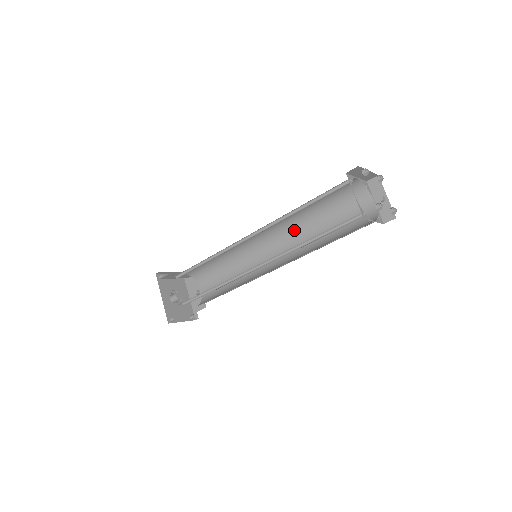
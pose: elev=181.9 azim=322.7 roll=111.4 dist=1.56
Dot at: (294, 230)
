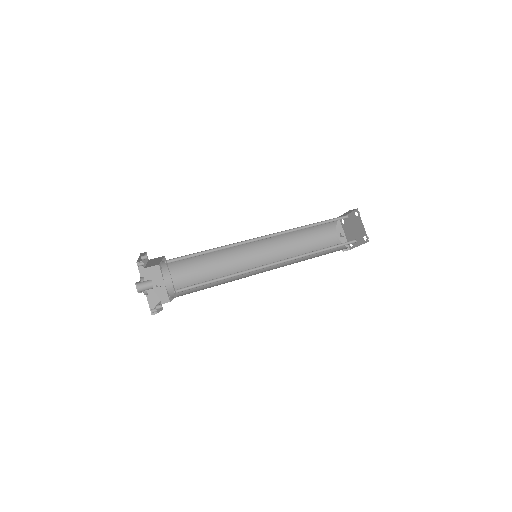
Dot at: (279, 242)
